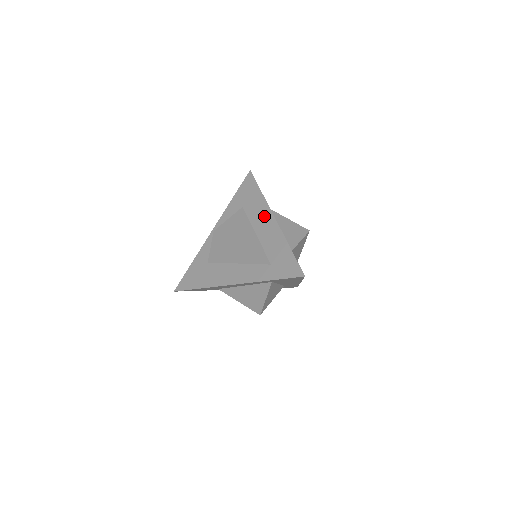
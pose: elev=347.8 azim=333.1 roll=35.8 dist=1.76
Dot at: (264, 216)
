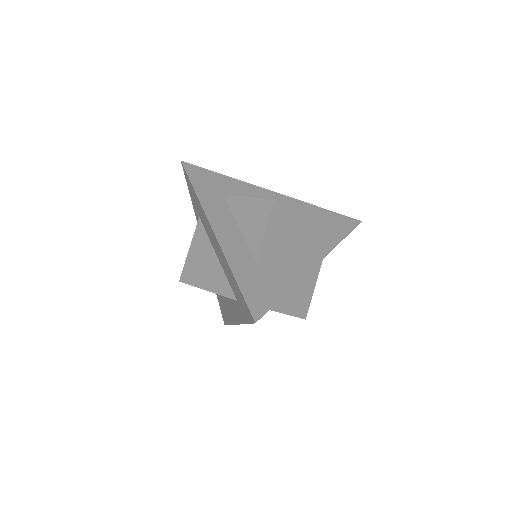
Dot at: (209, 229)
